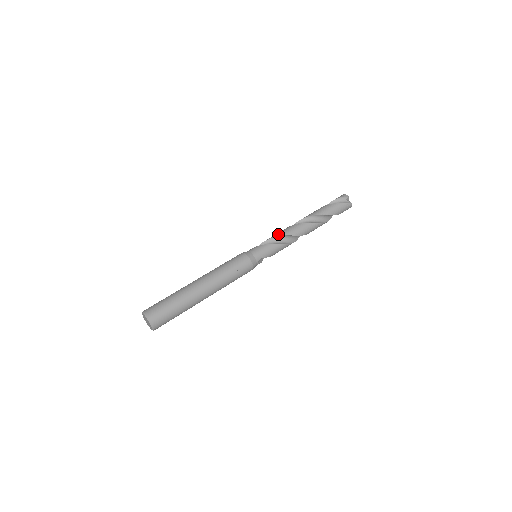
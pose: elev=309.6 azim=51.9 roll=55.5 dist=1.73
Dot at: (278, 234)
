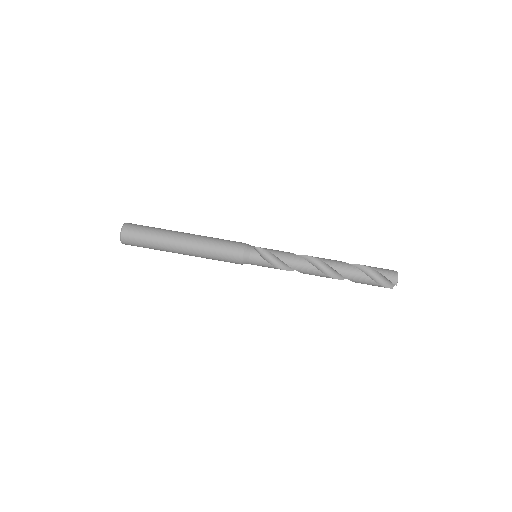
Dot at: (290, 263)
